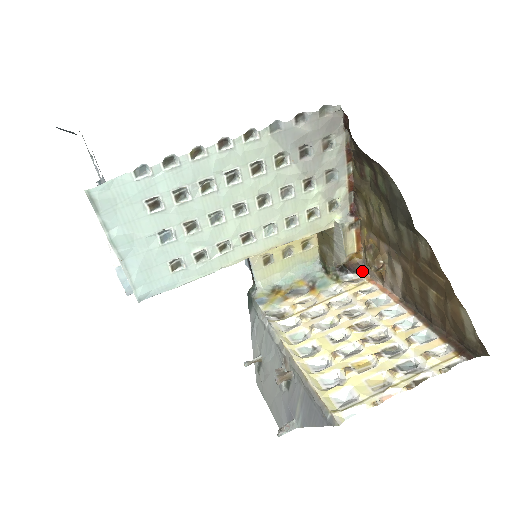
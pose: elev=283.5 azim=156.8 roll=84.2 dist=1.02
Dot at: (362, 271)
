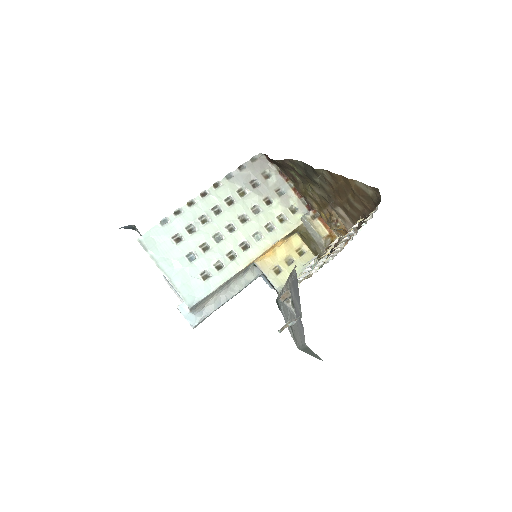
Dot at: occluded
